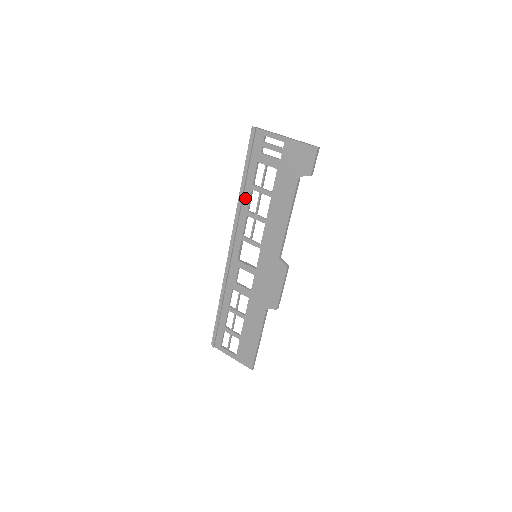
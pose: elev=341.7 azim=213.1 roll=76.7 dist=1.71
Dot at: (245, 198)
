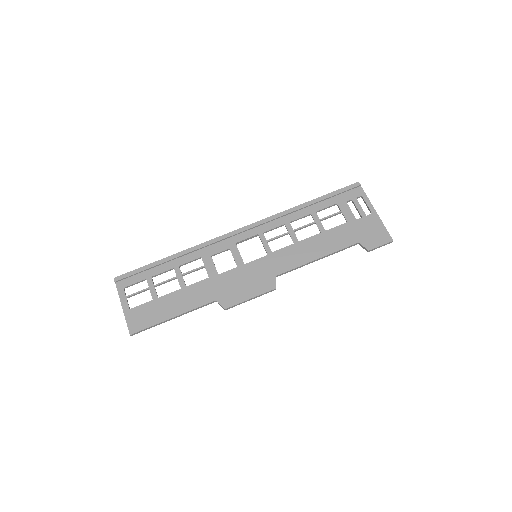
Dot at: (298, 213)
